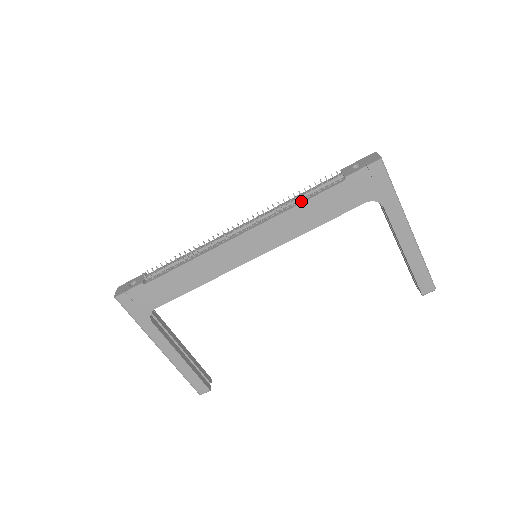
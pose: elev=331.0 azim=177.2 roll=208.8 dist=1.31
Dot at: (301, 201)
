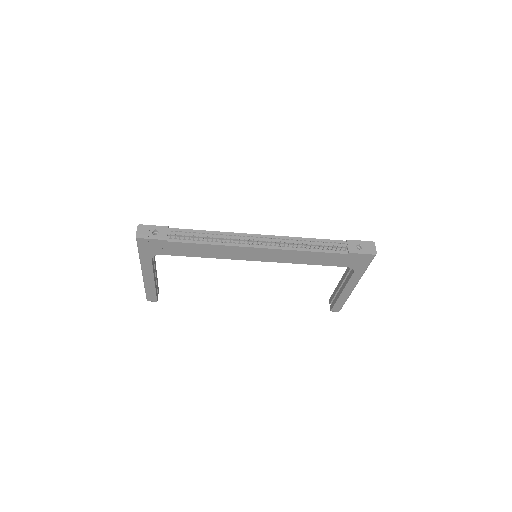
Dot at: (313, 249)
